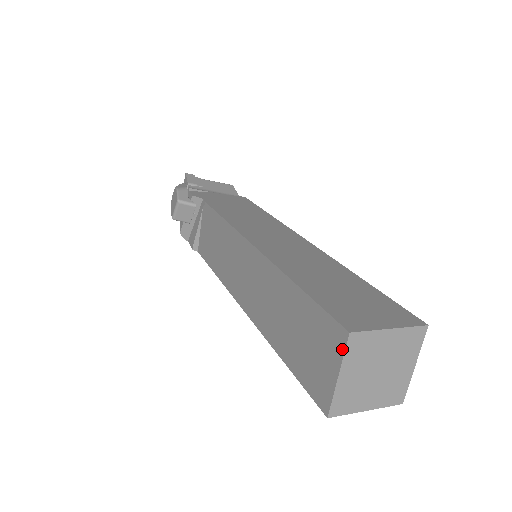
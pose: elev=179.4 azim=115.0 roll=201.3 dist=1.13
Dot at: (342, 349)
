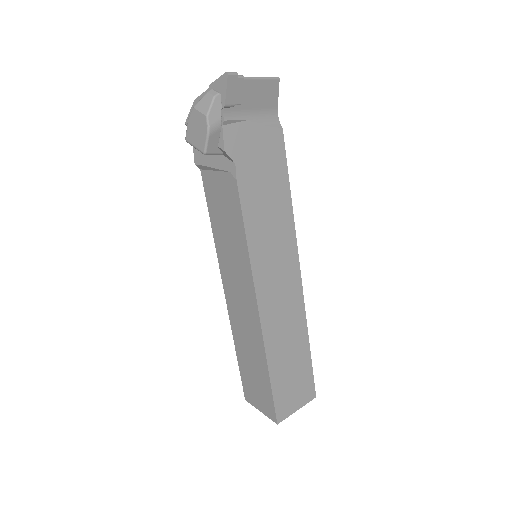
Dot at: (270, 418)
